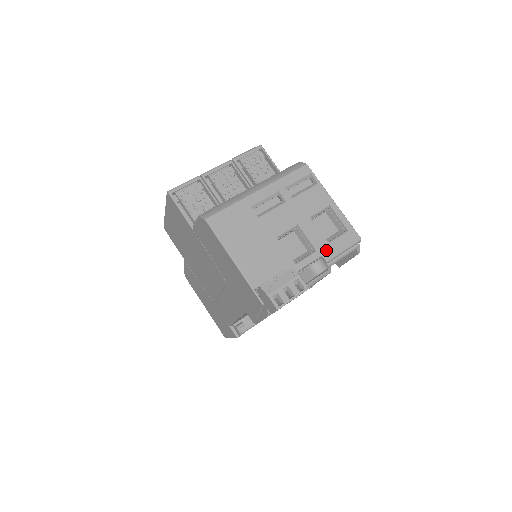
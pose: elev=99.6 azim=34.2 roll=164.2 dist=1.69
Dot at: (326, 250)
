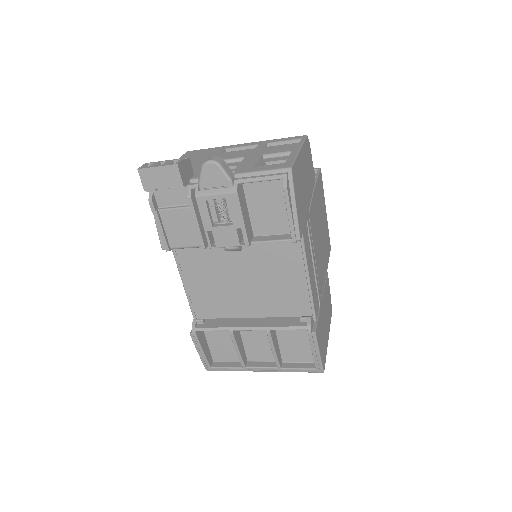
Dot at: (245, 169)
